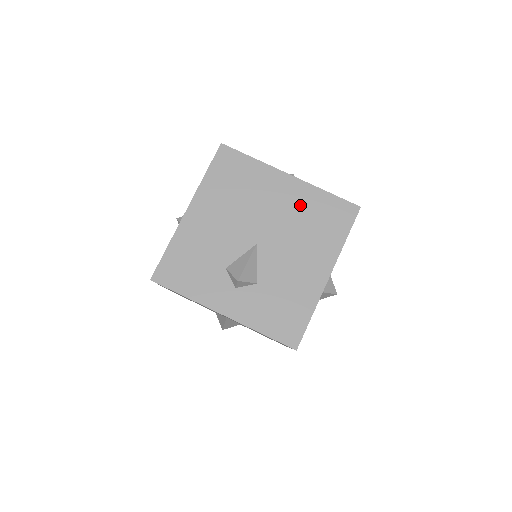
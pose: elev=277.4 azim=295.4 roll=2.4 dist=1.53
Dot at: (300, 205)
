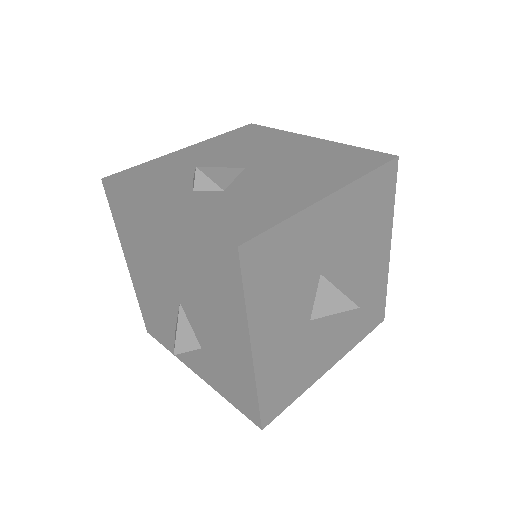
Dot at: (316, 151)
